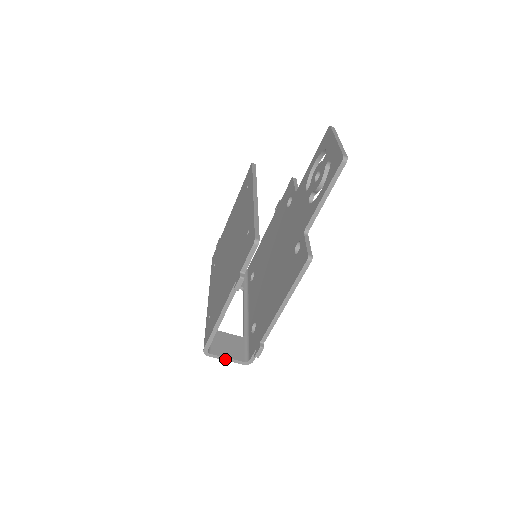
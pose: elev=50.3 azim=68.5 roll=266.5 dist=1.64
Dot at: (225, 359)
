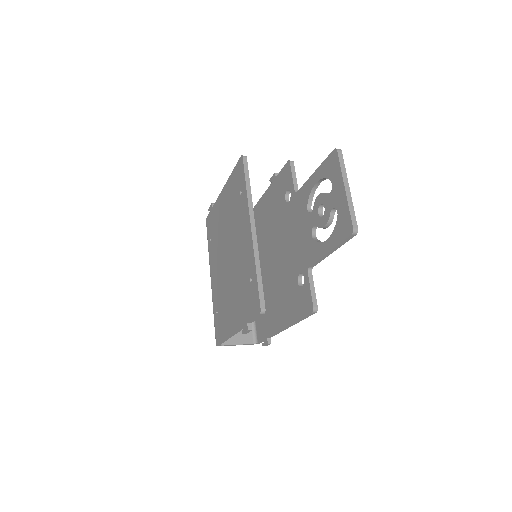
Dot at: occluded
